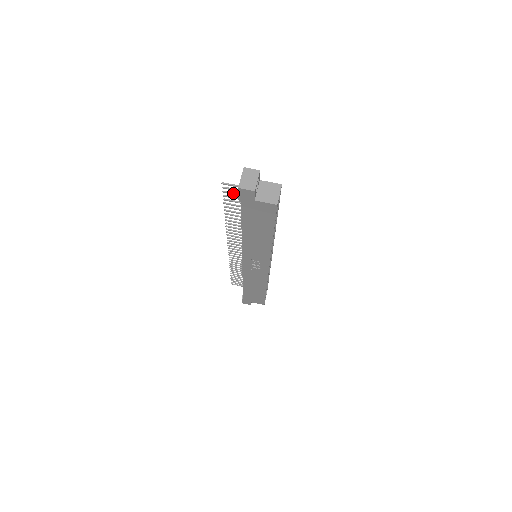
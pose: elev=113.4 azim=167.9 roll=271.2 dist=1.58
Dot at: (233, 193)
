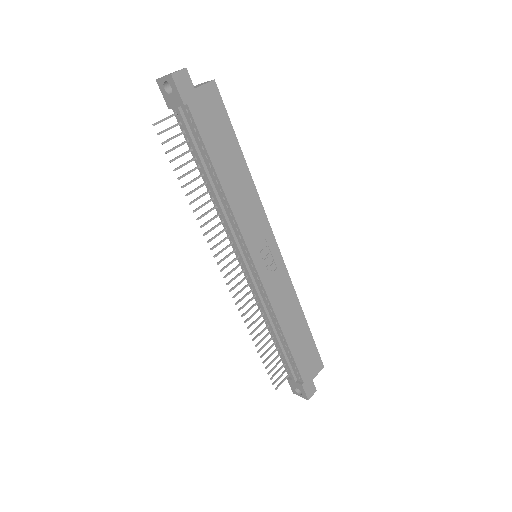
Dot at: (171, 137)
